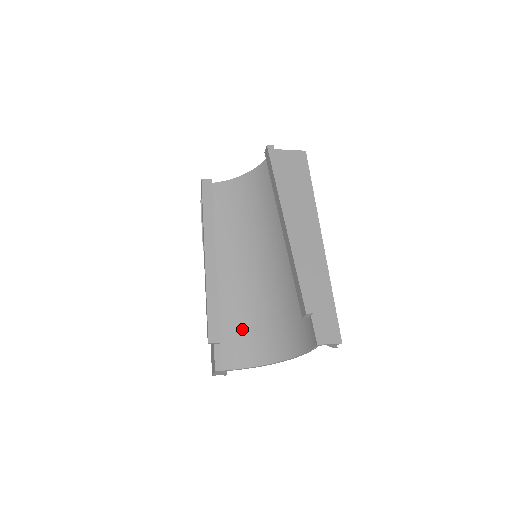
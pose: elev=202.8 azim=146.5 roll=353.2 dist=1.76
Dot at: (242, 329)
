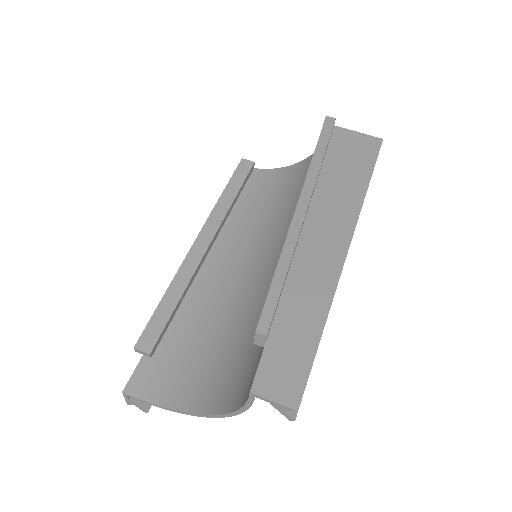
Dot at: (191, 350)
